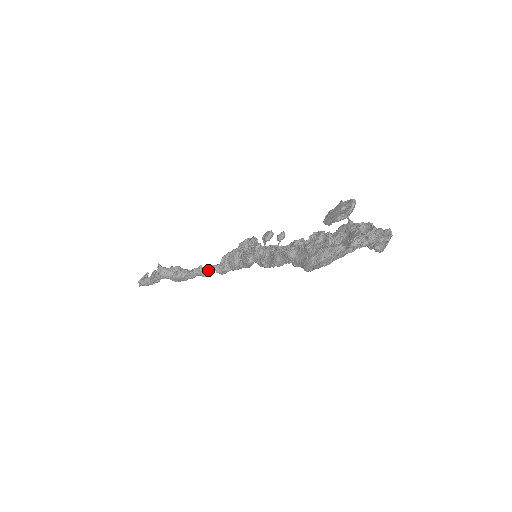
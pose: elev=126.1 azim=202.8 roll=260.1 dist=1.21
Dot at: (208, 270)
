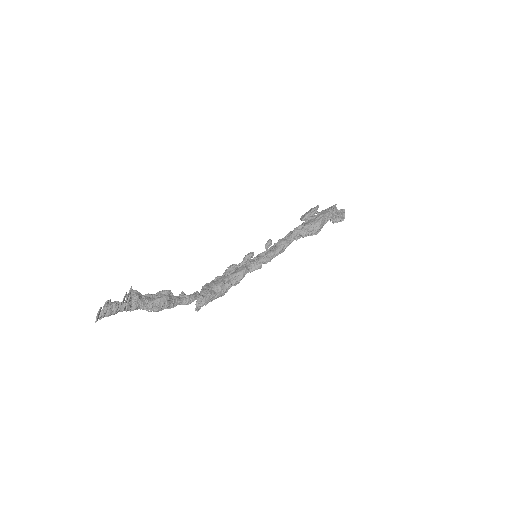
Dot at: (195, 293)
